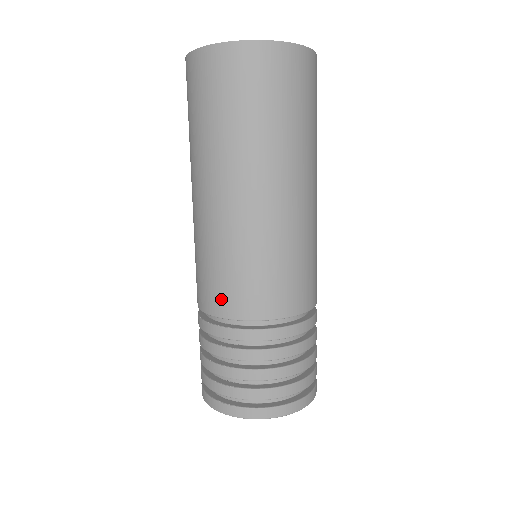
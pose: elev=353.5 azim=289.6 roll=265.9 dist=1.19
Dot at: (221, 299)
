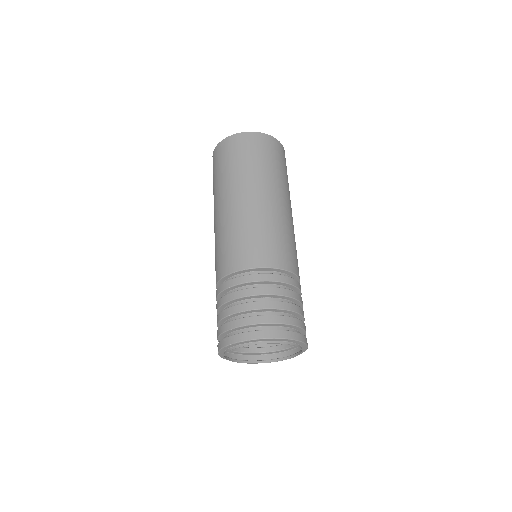
Dot at: (238, 258)
